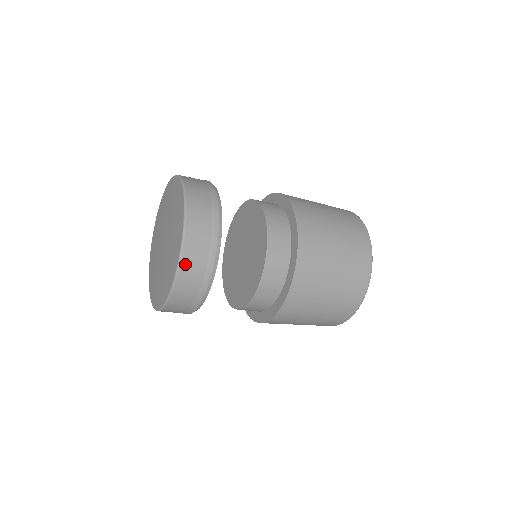
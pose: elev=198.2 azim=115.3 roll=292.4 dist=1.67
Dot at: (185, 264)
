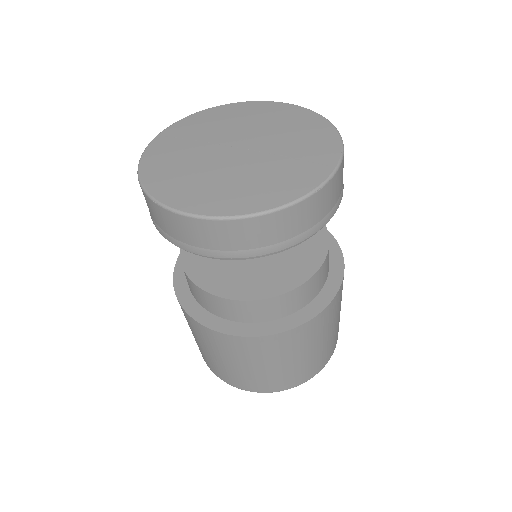
Dot at: (328, 188)
